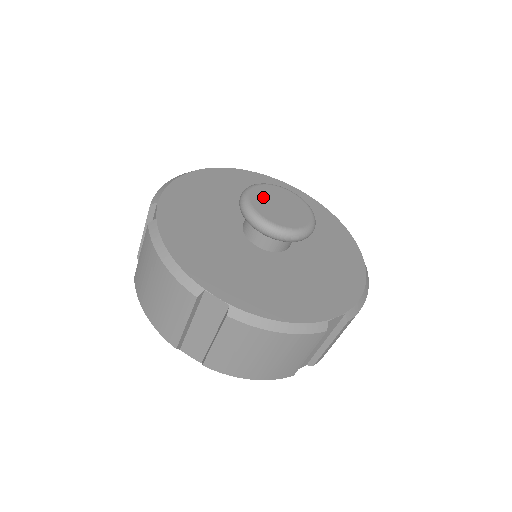
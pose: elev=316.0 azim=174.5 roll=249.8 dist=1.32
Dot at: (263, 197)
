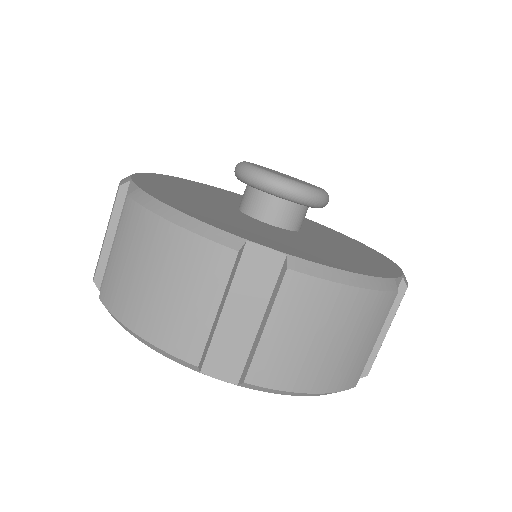
Dot at: occluded
